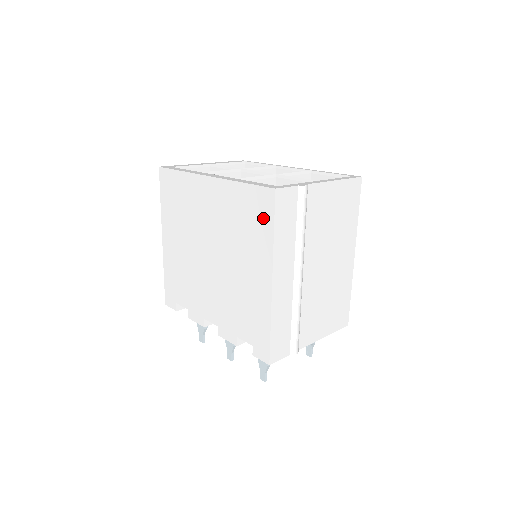
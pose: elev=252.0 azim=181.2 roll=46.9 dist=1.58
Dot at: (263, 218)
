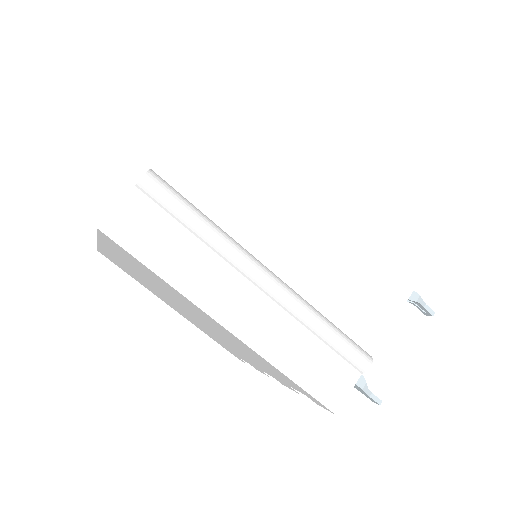
Dot at: occluded
